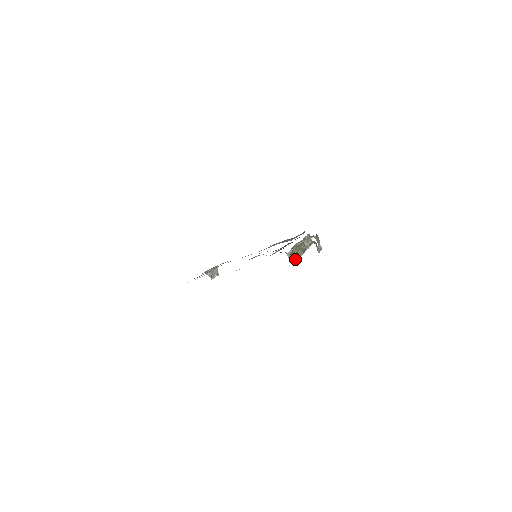
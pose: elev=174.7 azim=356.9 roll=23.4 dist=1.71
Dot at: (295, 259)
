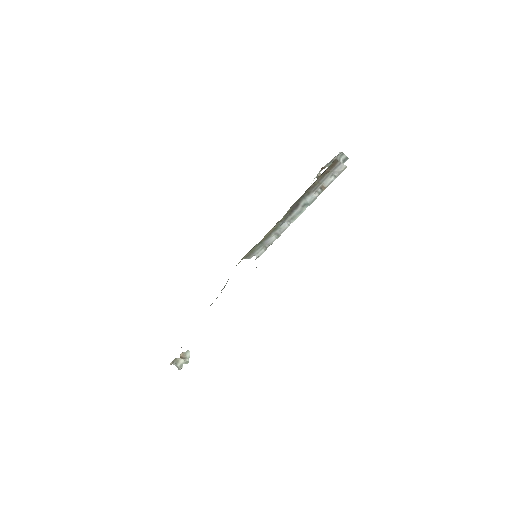
Dot at: (333, 178)
